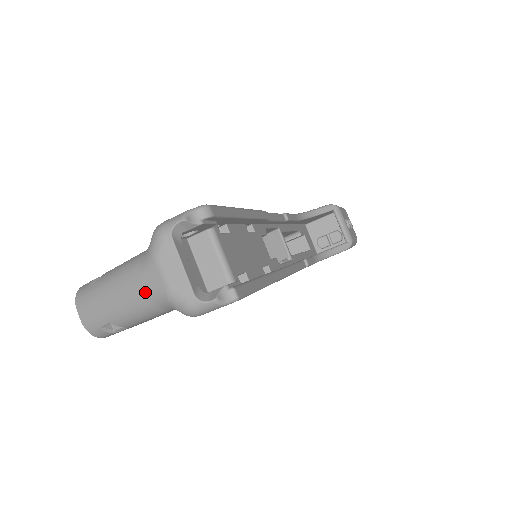
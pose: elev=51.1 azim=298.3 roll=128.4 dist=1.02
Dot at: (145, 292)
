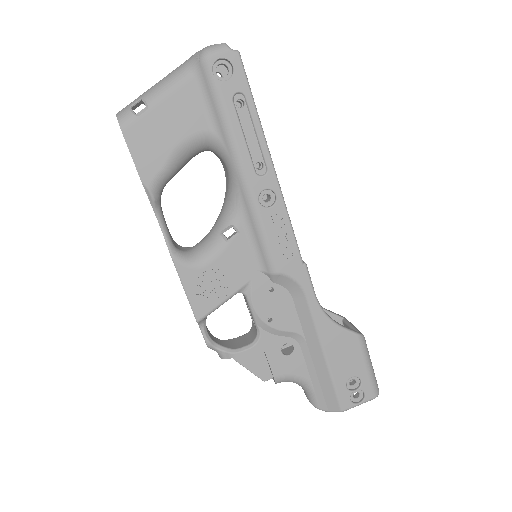
Dot at: (180, 65)
